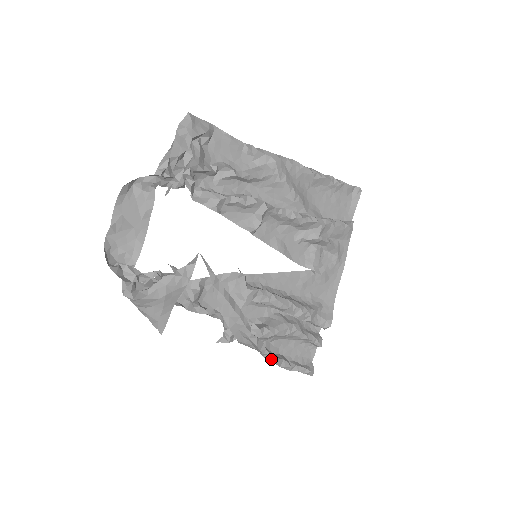
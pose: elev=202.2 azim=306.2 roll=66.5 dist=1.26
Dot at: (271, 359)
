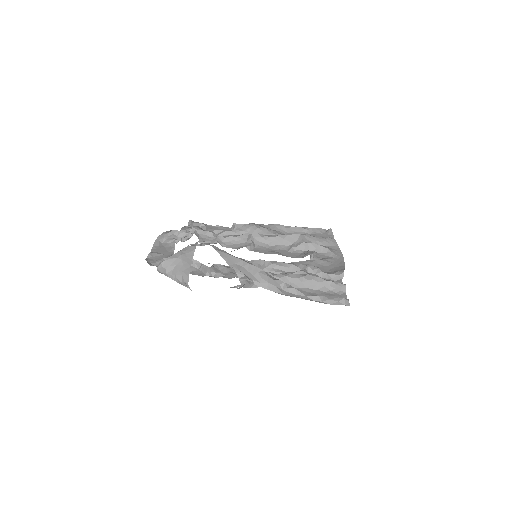
Dot at: (291, 289)
